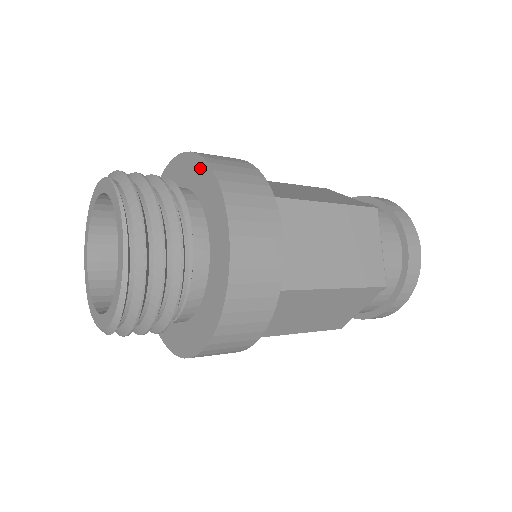
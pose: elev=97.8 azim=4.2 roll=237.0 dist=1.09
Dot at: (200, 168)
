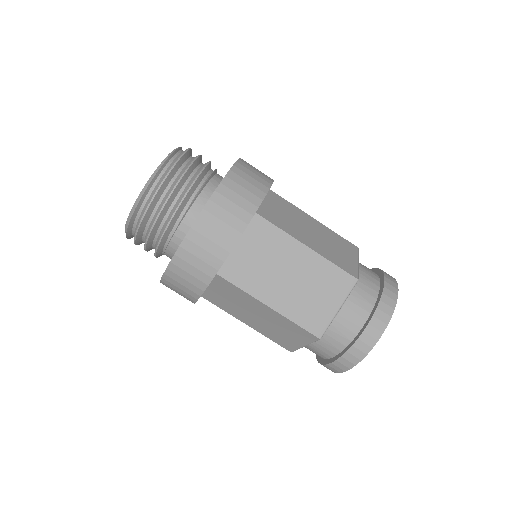
Dot at: occluded
